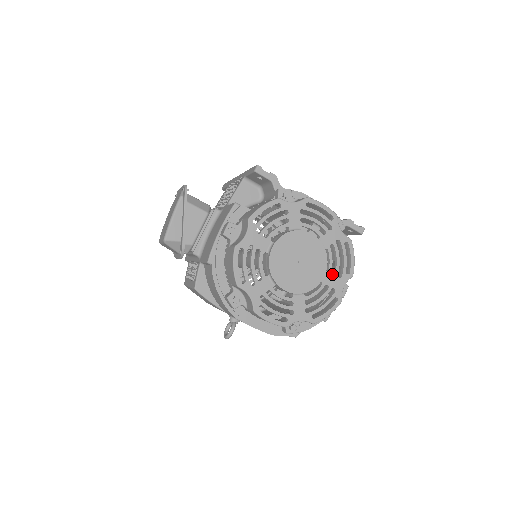
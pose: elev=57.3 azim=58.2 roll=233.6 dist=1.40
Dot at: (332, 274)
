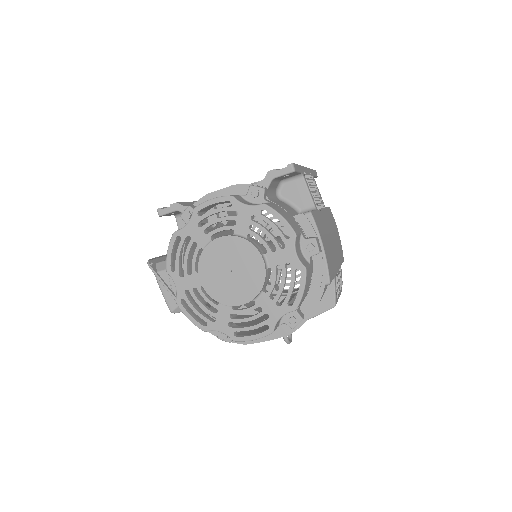
Dot at: (274, 252)
